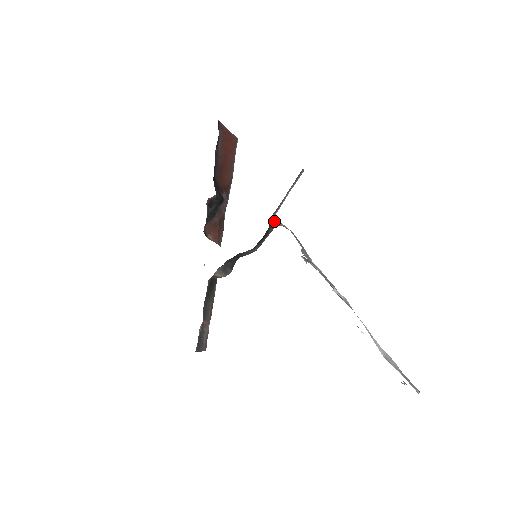
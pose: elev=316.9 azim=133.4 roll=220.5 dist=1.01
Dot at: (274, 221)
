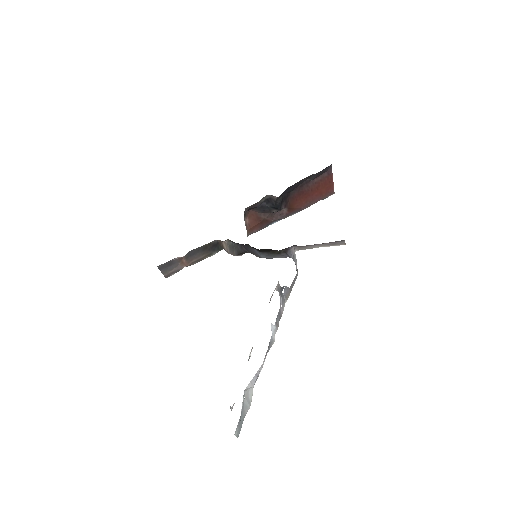
Dot at: (292, 251)
